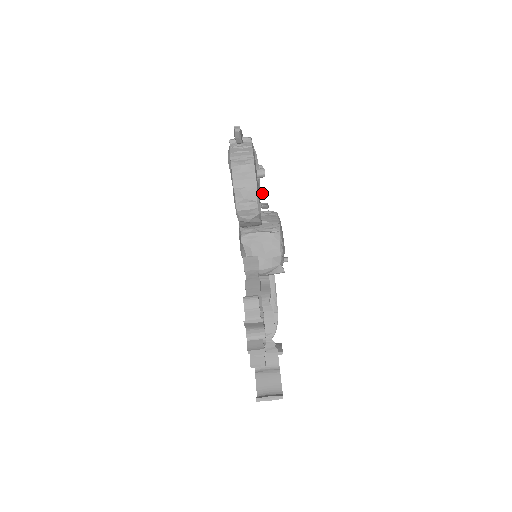
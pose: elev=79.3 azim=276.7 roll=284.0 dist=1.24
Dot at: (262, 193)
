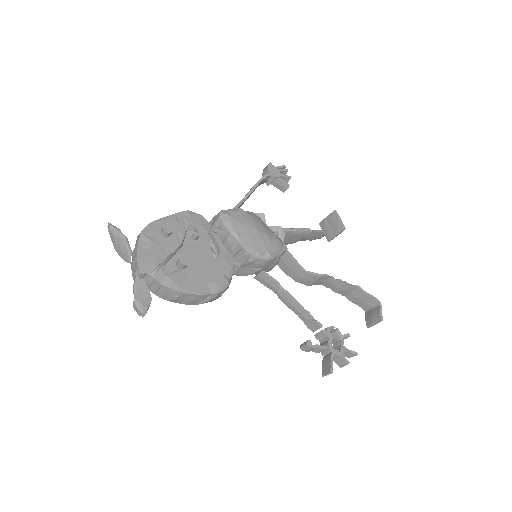
Dot at: (197, 239)
